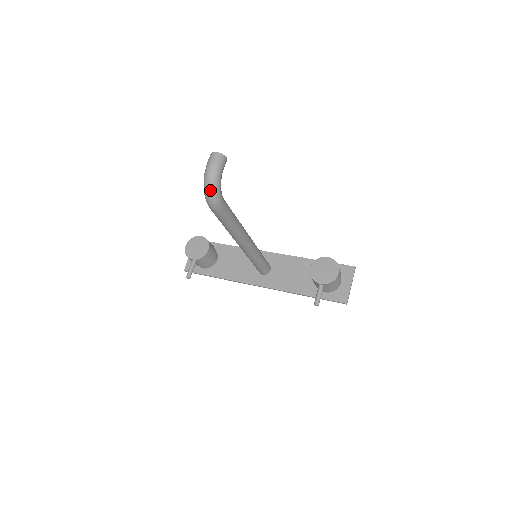
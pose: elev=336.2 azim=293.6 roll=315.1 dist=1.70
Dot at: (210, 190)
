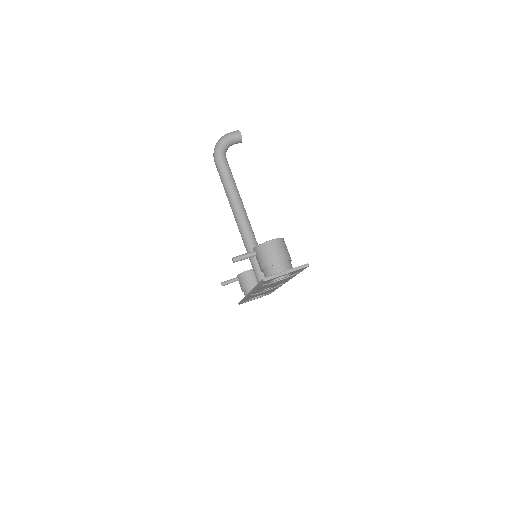
Dot at: (216, 144)
